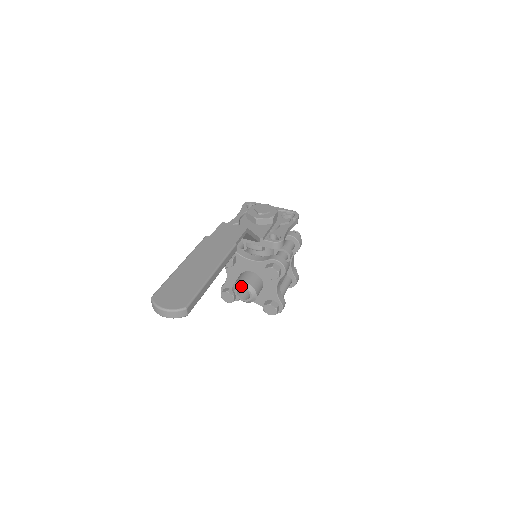
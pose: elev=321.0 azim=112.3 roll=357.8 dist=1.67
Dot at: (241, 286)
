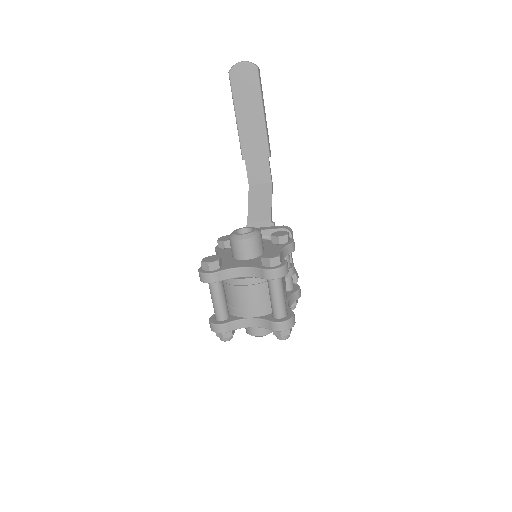
Dot at: (244, 227)
